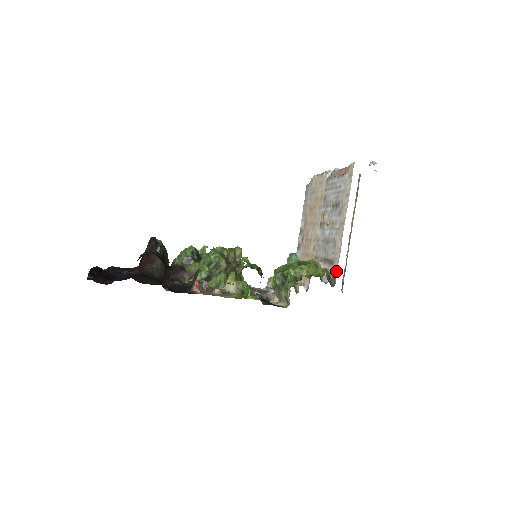
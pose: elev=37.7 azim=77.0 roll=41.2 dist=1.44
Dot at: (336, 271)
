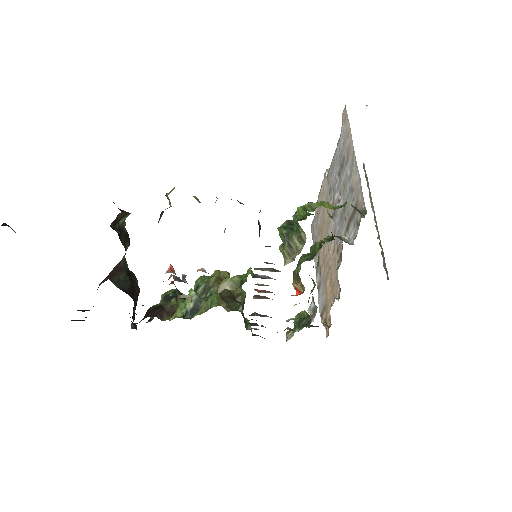
Dot at: (362, 199)
